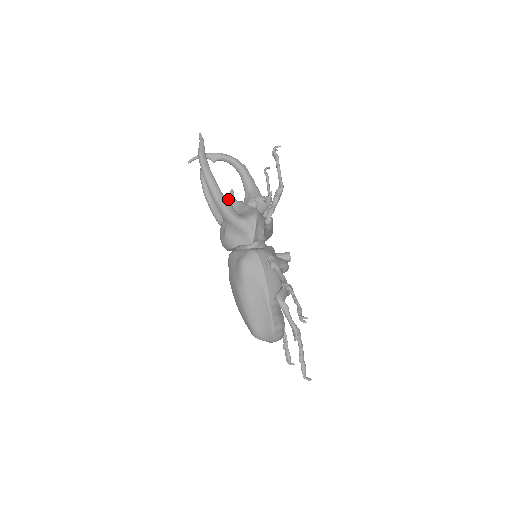
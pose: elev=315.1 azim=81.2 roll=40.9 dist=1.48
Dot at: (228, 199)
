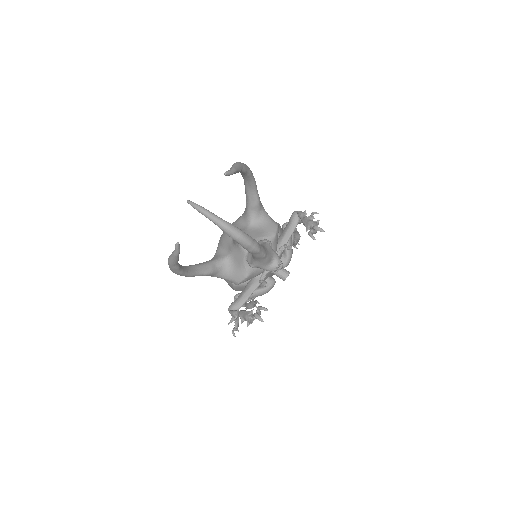
Dot at: occluded
